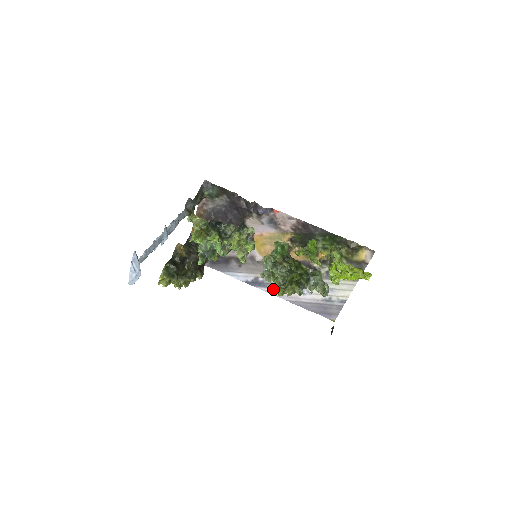
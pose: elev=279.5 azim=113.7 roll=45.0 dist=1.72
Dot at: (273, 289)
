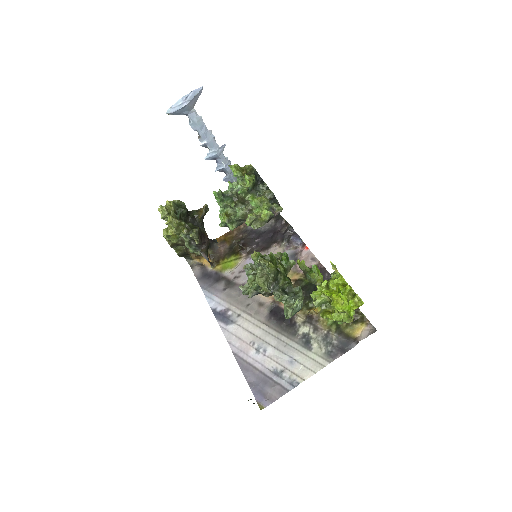
Dot at: (232, 330)
